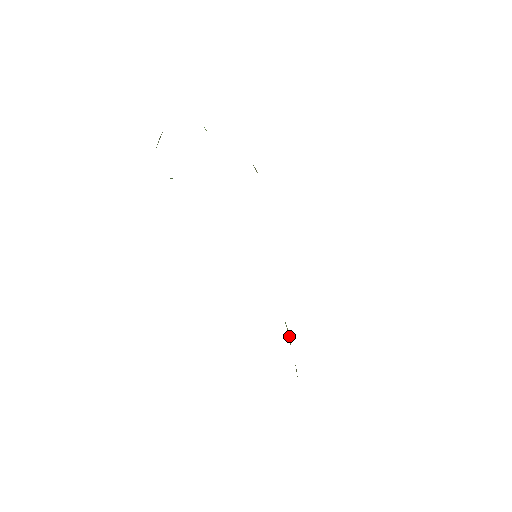
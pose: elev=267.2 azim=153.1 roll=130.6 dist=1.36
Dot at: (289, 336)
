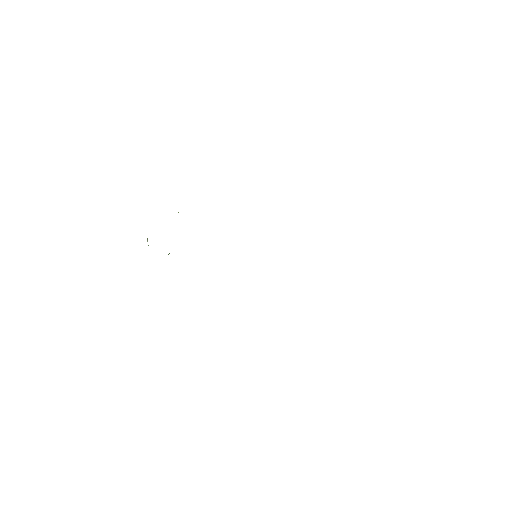
Dot at: occluded
